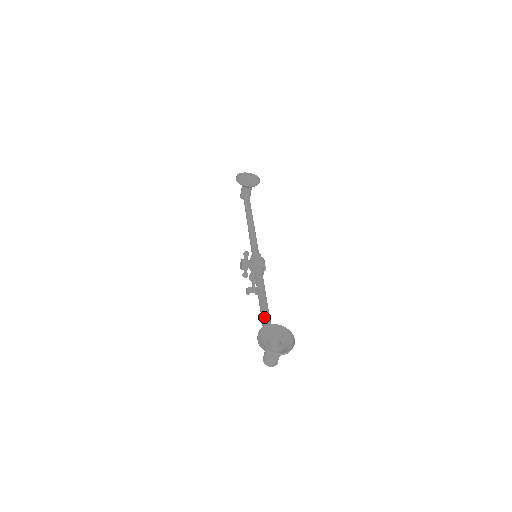
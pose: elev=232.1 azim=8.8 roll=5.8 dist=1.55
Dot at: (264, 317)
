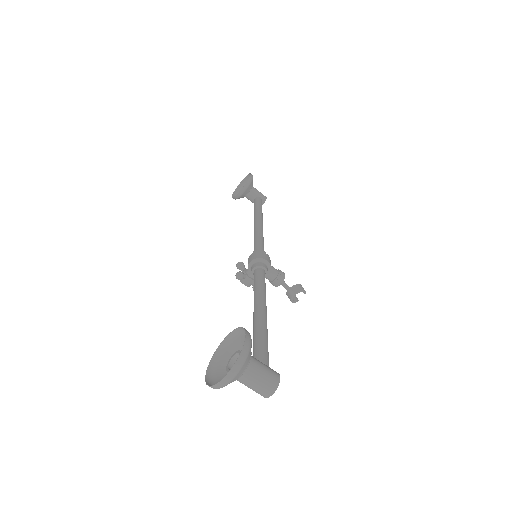
Dot at: (253, 328)
